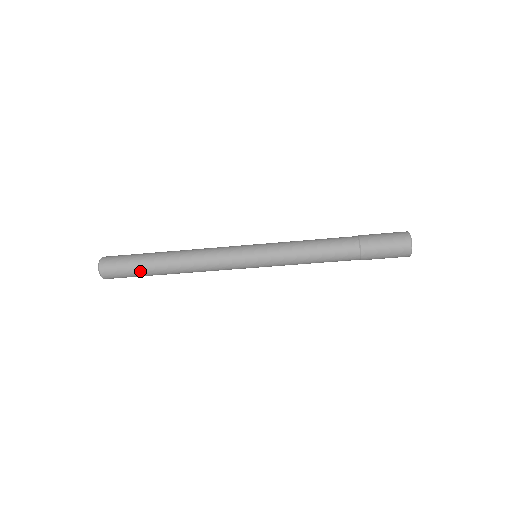
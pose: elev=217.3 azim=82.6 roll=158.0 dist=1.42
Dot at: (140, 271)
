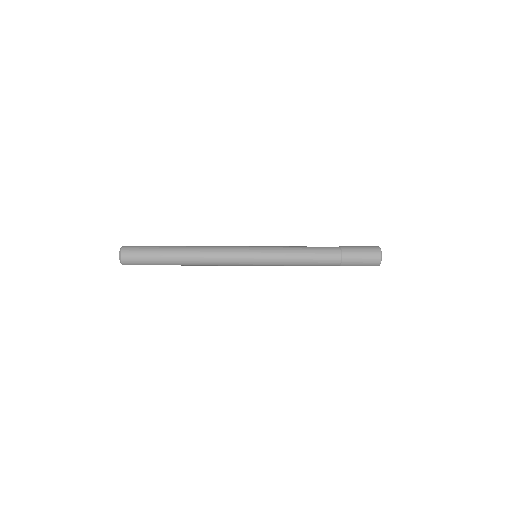
Dot at: occluded
